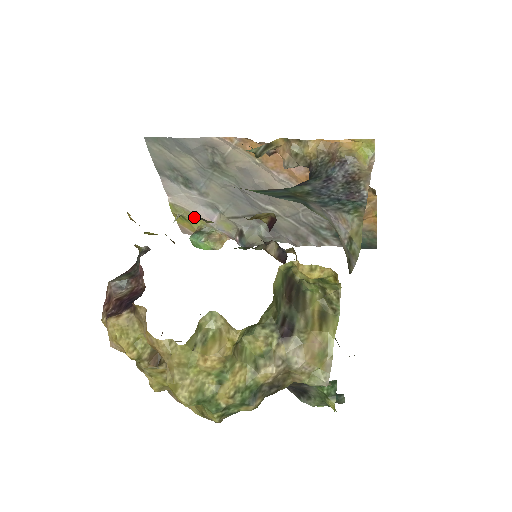
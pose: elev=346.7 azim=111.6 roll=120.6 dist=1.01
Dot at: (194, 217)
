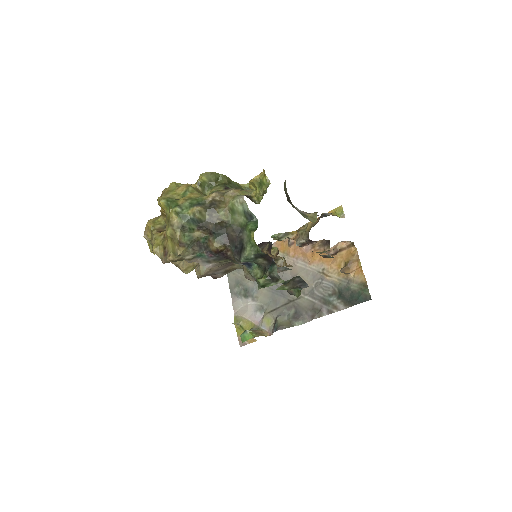
Dot at: (248, 323)
